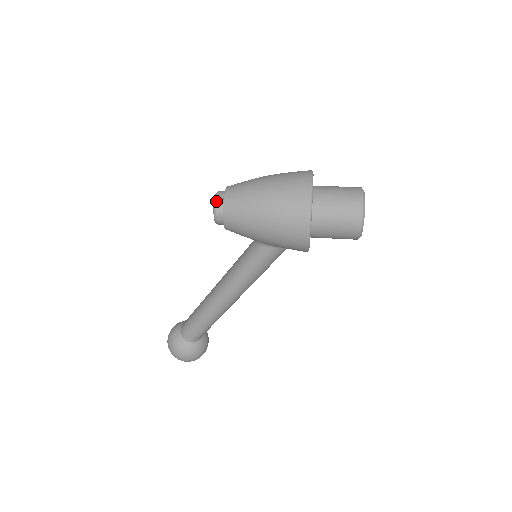
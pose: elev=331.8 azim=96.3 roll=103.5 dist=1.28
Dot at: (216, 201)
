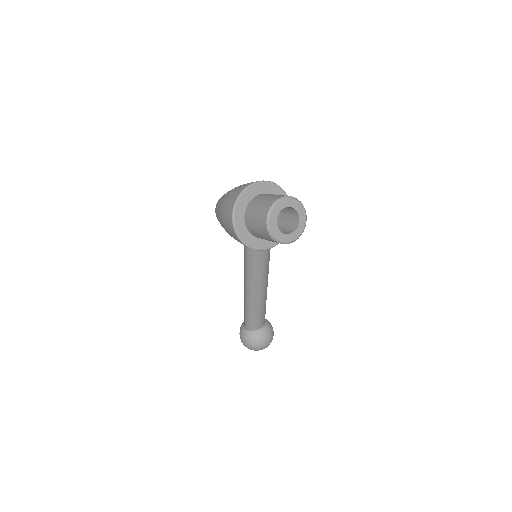
Dot at: occluded
